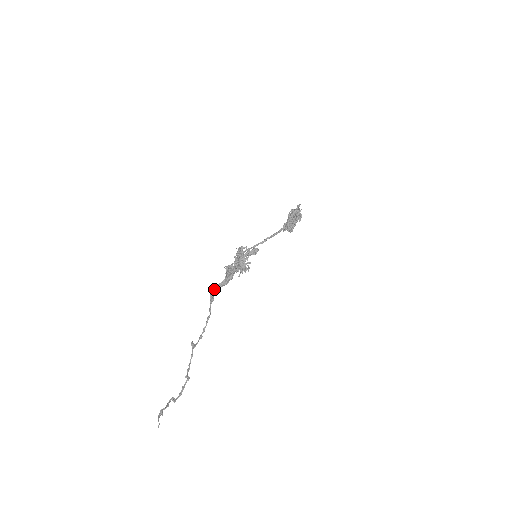
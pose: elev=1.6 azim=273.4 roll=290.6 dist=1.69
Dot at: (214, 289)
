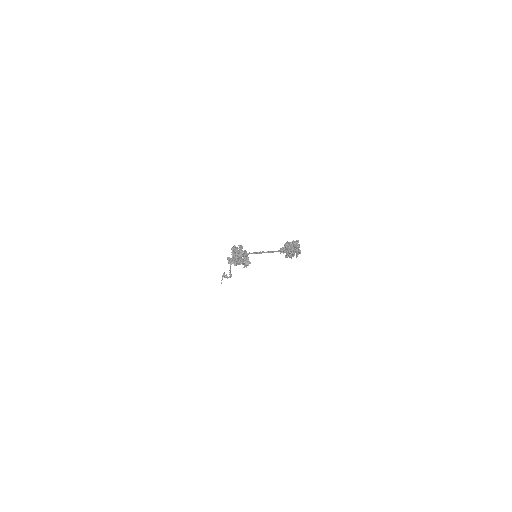
Dot at: occluded
